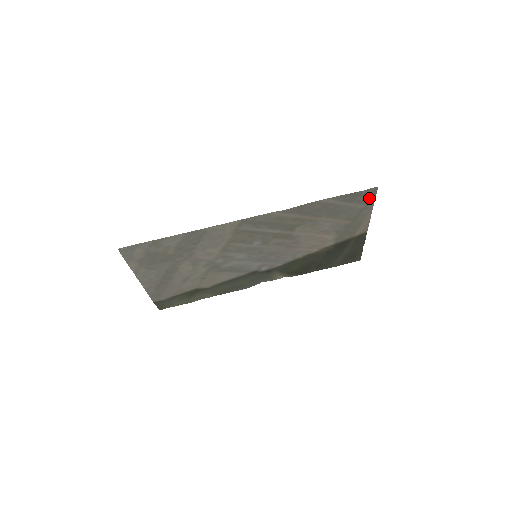
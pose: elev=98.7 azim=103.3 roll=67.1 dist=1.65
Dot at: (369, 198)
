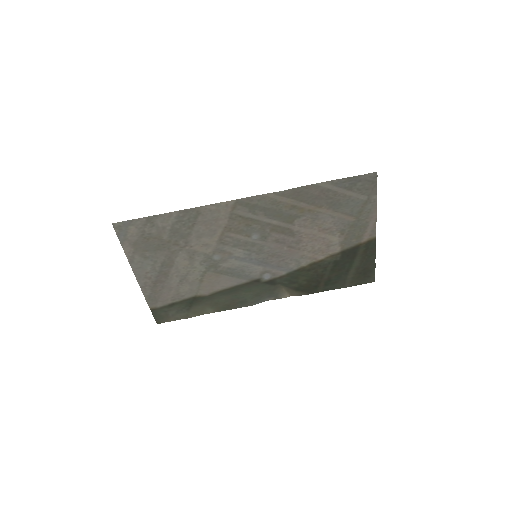
Dot at: (370, 187)
